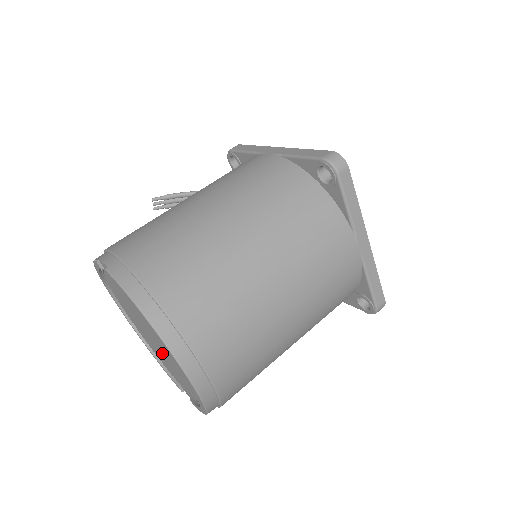
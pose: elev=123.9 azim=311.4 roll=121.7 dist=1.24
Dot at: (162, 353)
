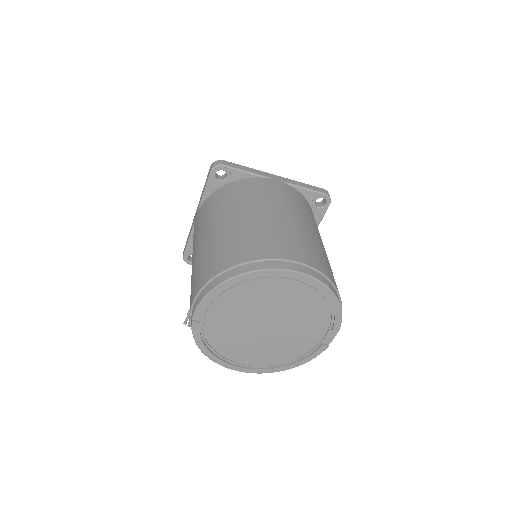
Dot at: (283, 324)
